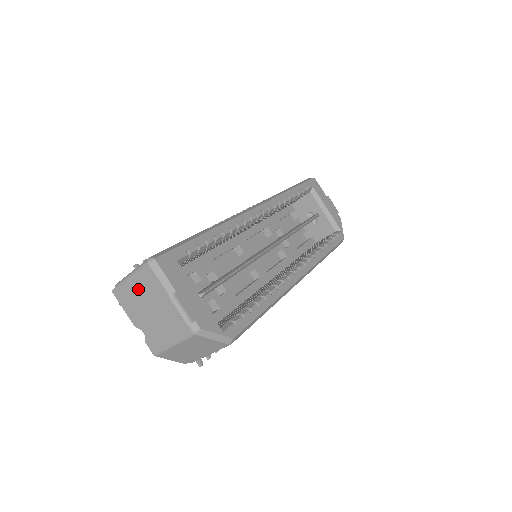
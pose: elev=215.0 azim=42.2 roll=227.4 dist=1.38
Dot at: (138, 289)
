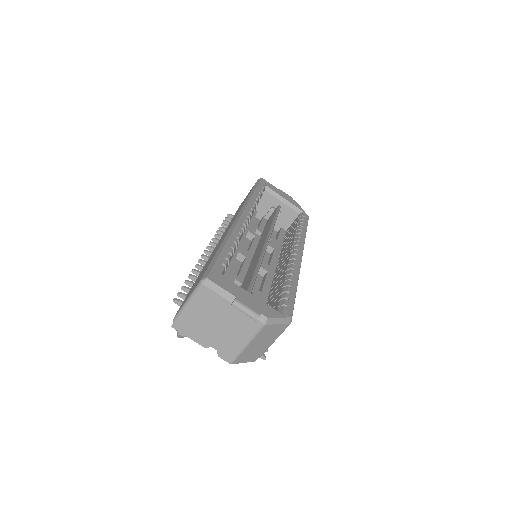
Dot at: (199, 312)
